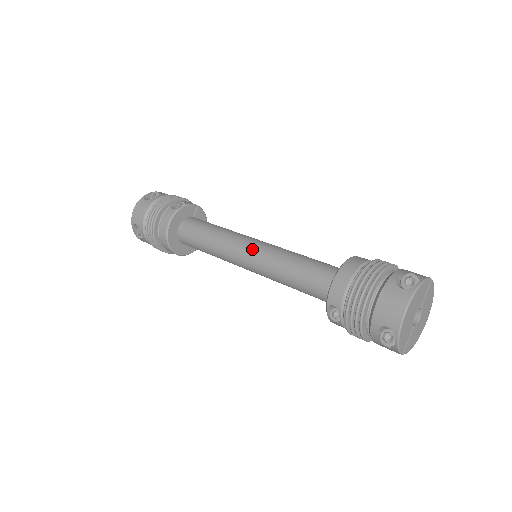
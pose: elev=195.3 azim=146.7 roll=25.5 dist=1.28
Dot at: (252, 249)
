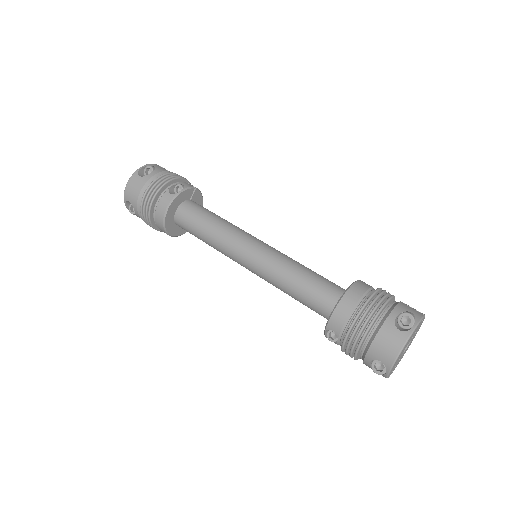
Dot at: (254, 253)
